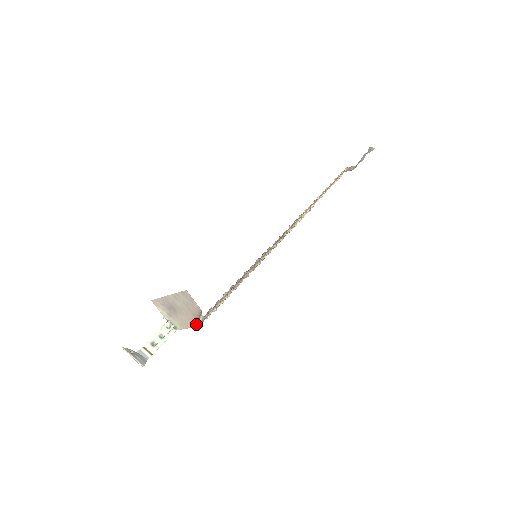
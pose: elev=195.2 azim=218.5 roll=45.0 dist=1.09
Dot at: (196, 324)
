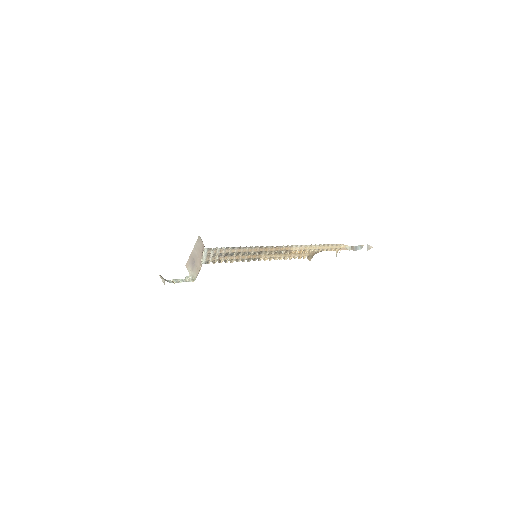
Dot at: (201, 260)
